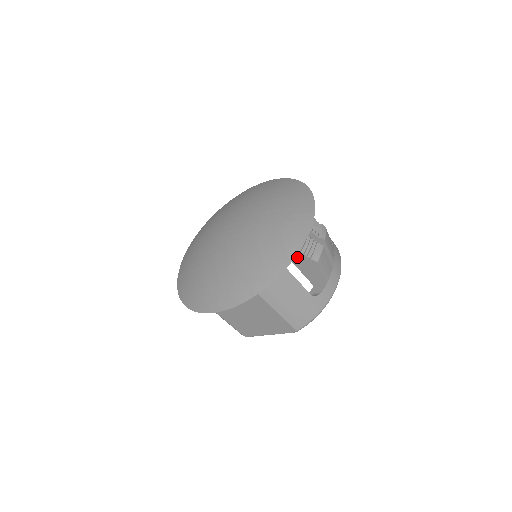
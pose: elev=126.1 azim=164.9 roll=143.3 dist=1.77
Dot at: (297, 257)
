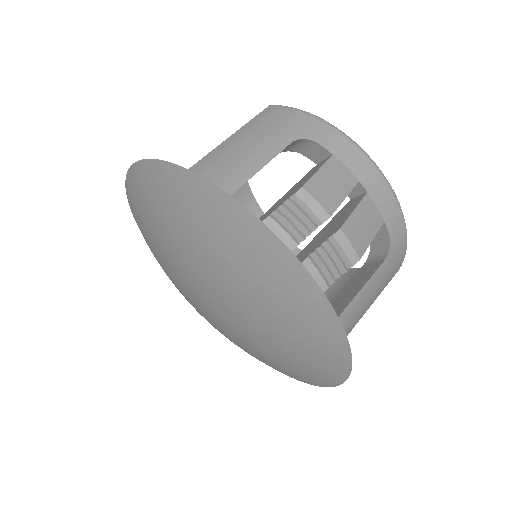
Dot at: occluded
